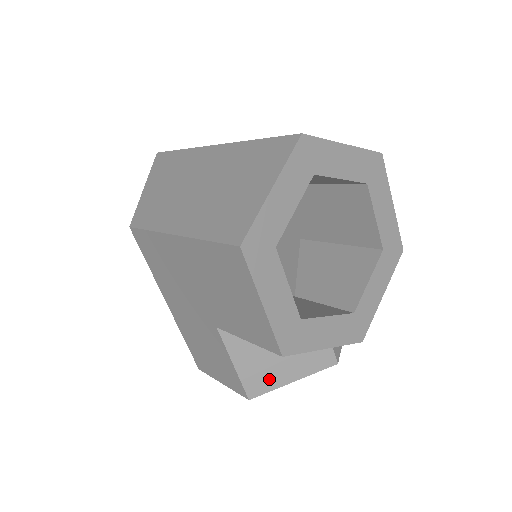
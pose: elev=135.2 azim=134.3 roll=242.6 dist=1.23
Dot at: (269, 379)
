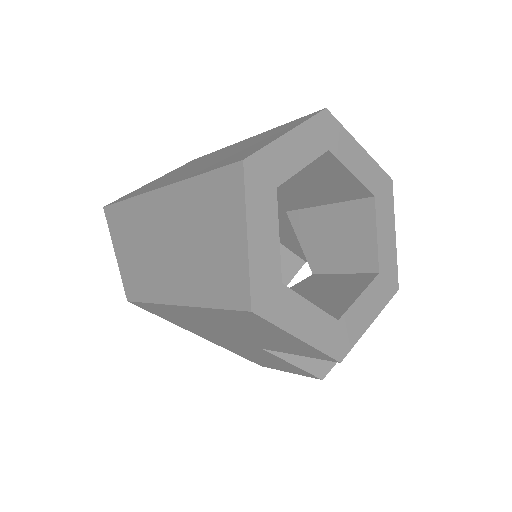
Dot at: occluded
